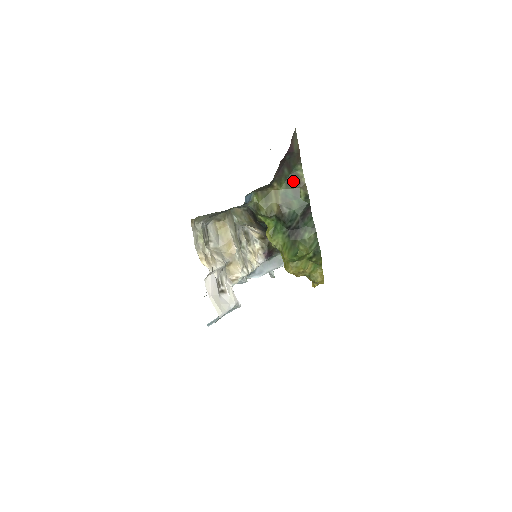
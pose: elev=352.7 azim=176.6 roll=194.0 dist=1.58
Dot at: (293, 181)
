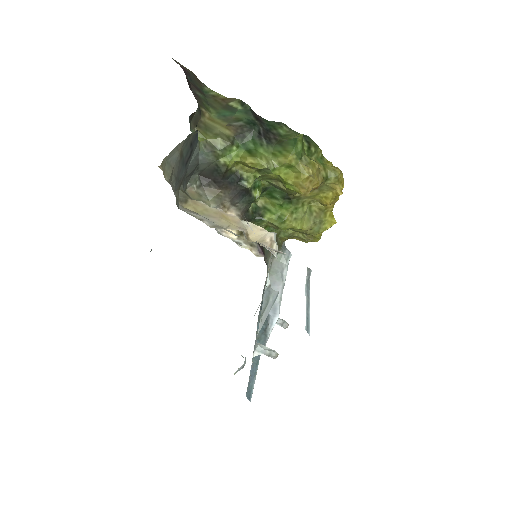
Dot at: (215, 102)
